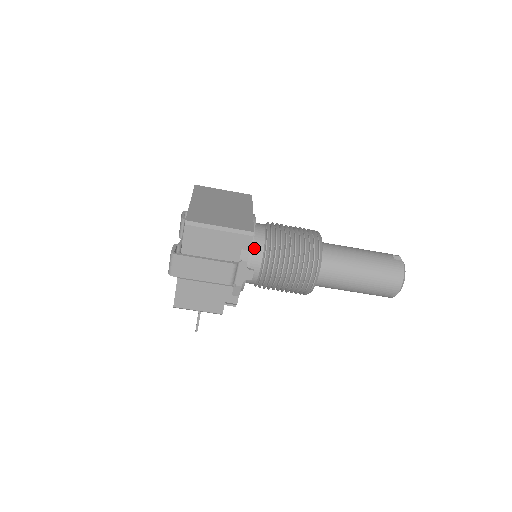
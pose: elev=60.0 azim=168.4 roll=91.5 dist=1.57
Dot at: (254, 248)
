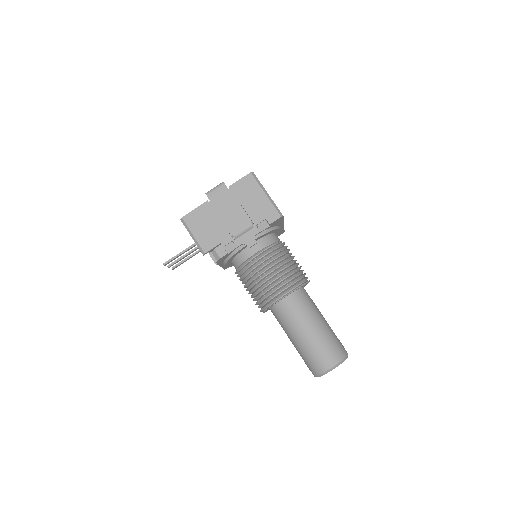
Dot at: (267, 237)
